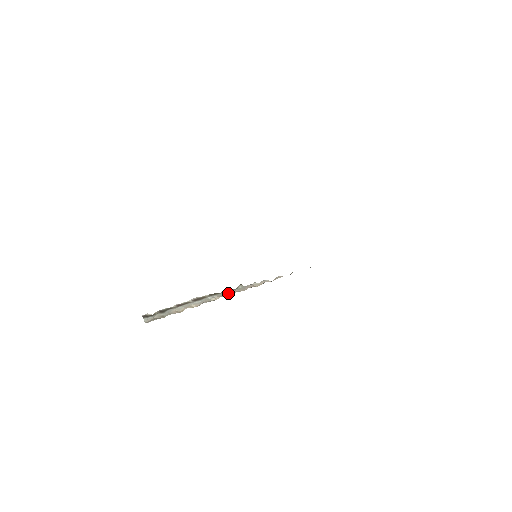
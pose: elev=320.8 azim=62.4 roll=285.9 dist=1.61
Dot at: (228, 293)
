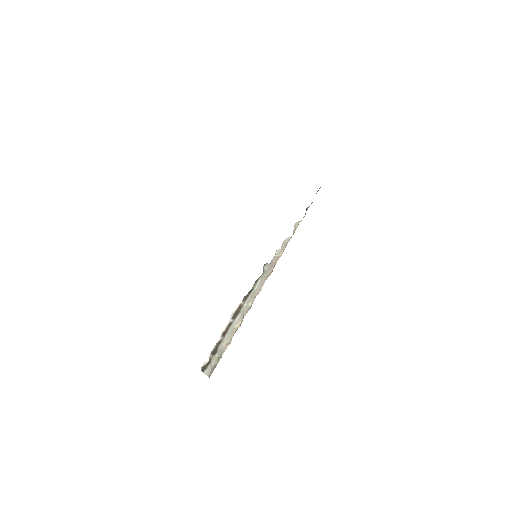
Dot at: (259, 285)
